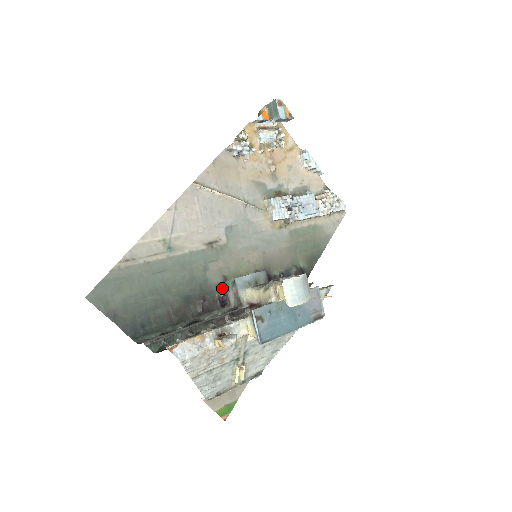
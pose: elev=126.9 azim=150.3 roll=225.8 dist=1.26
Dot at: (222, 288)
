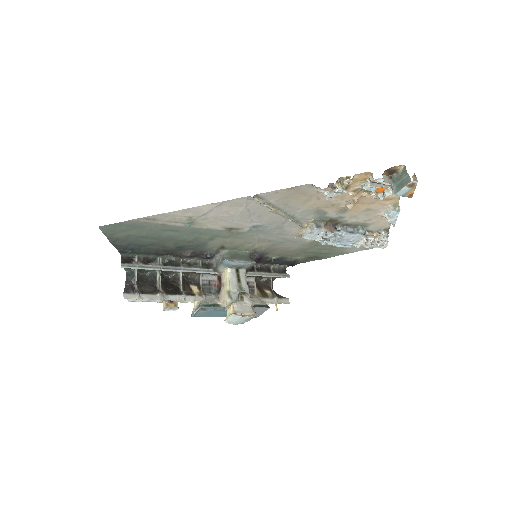
Dot at: (213, 252)
